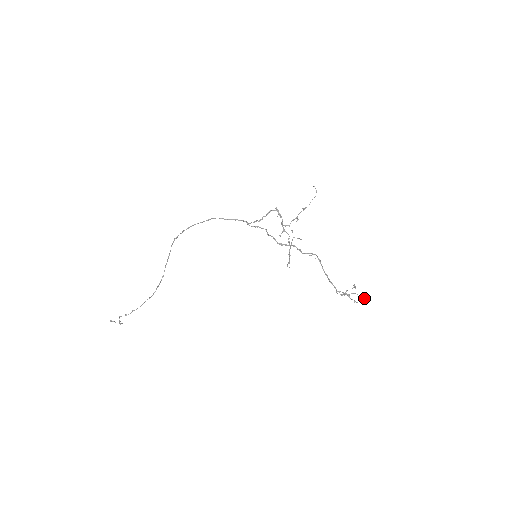
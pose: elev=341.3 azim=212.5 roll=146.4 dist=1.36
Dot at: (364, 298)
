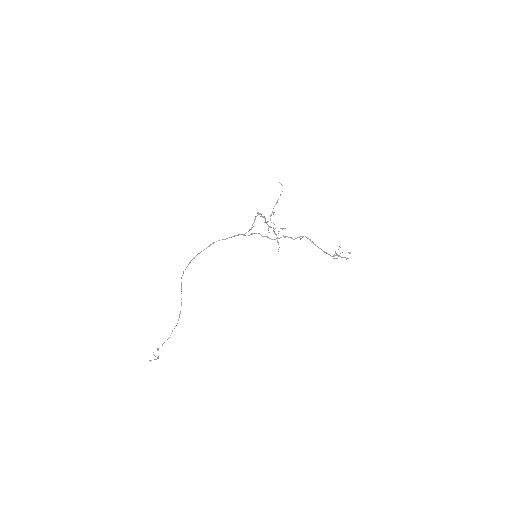
Dot at: occluded
